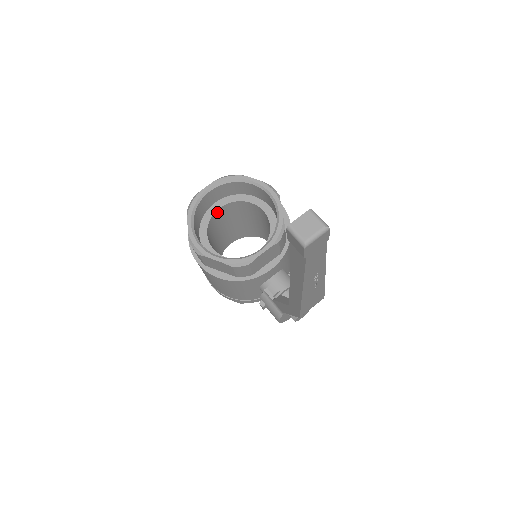
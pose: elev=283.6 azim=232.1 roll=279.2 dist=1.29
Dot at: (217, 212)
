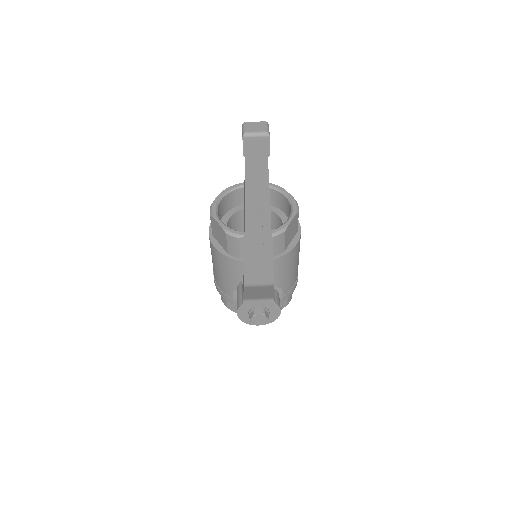
Dot at: occluded
